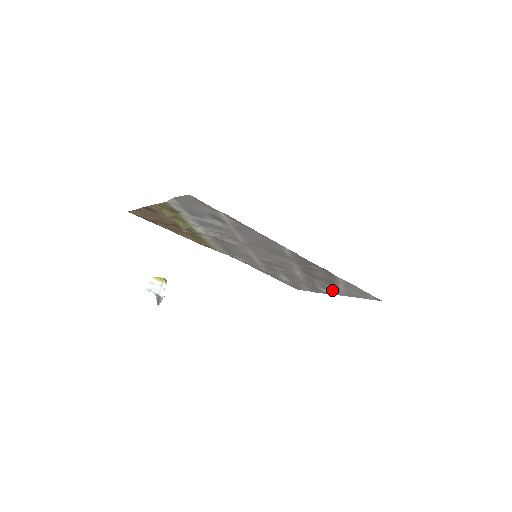
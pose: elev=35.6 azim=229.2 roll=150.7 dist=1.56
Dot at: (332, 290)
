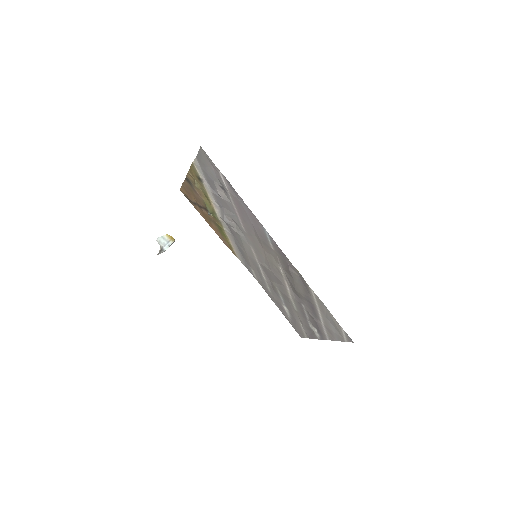
Dot at: (317, 326)
